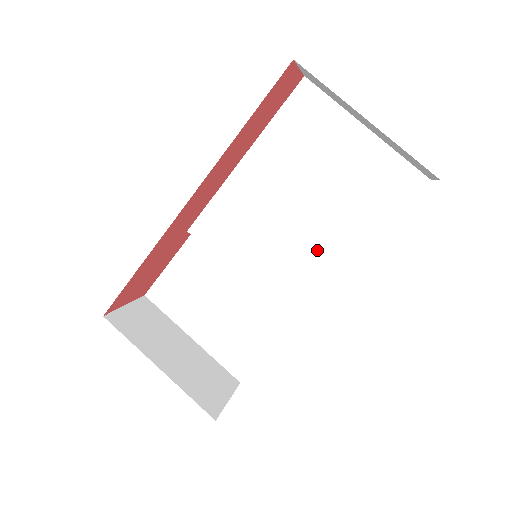
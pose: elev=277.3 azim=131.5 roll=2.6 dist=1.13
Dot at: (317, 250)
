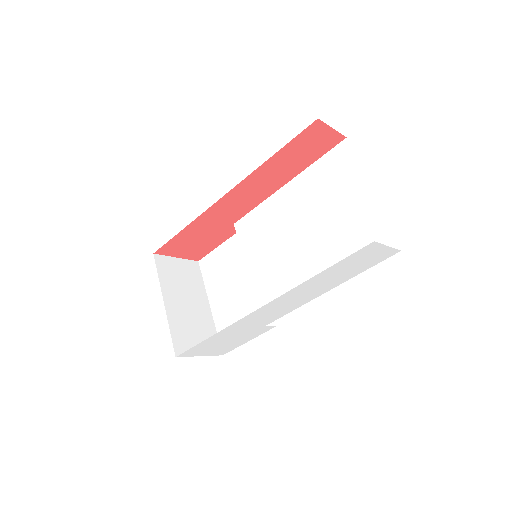
Dot at: (302, 273)
